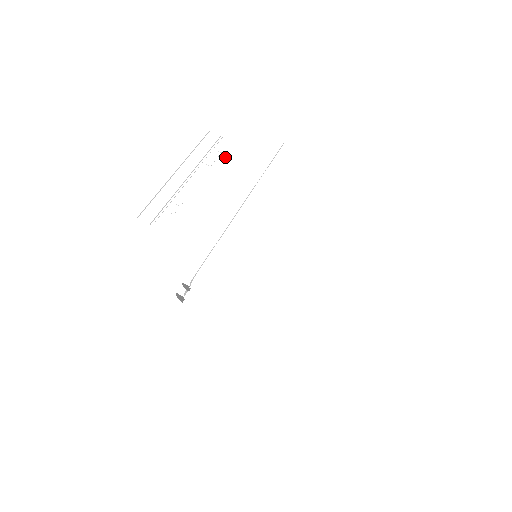
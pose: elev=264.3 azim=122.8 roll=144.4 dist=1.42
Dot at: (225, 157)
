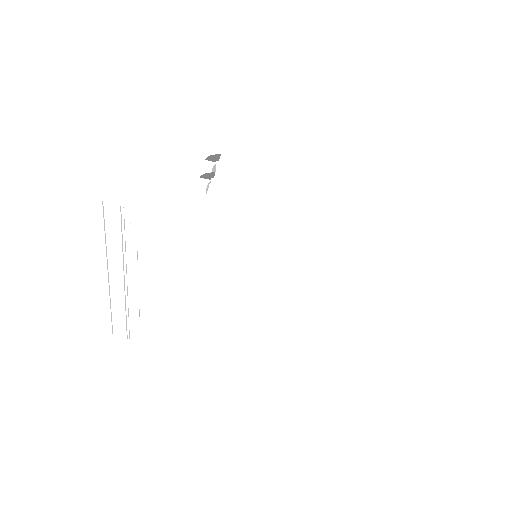
Dot at: (145, 242)
